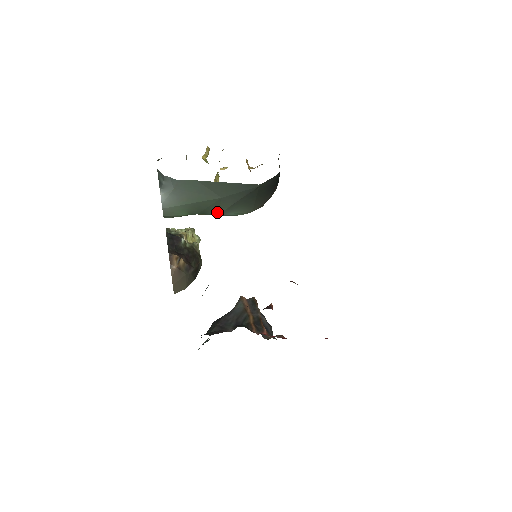
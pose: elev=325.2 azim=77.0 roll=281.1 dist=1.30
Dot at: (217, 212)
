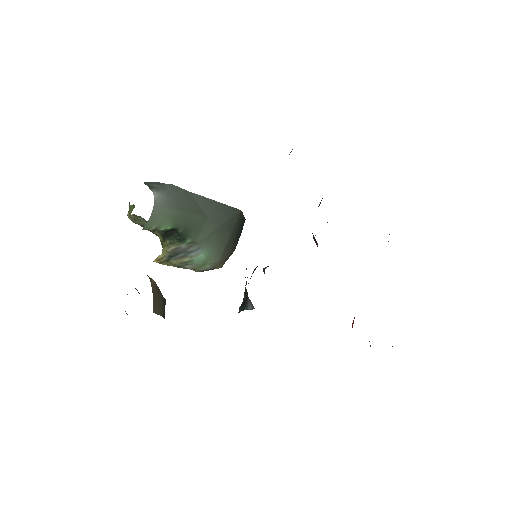
Dot at: (196, 238)
